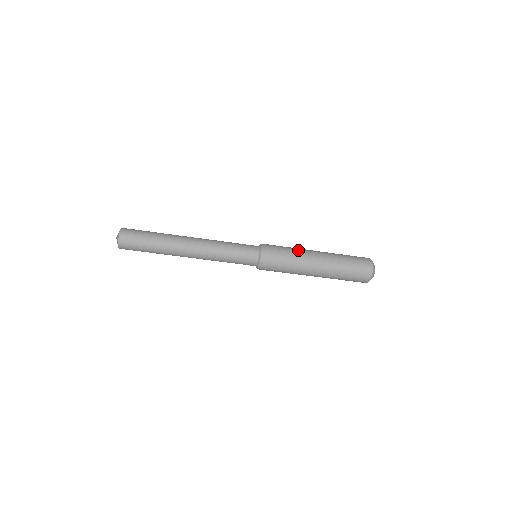
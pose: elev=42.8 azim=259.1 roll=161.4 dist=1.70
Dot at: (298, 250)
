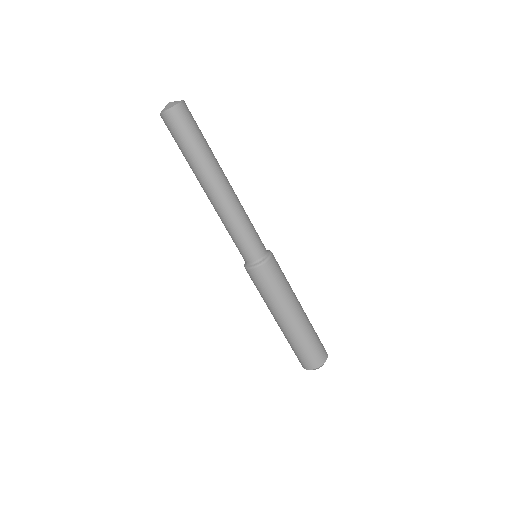
Dot at: occluded
